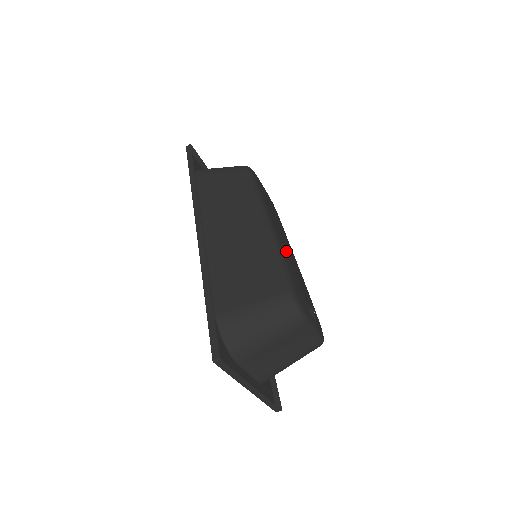
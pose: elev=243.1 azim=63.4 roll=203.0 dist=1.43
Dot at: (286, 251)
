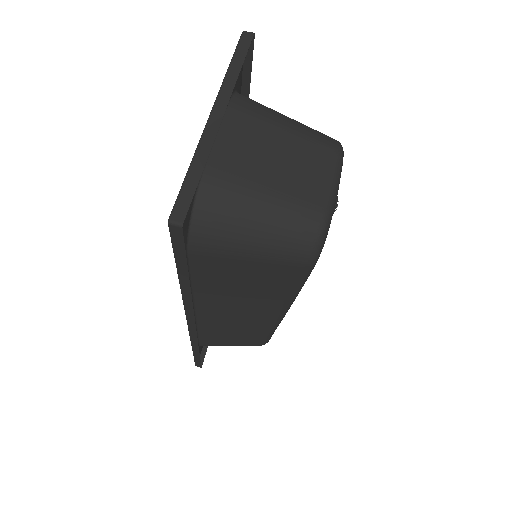
Dot at: occluded
